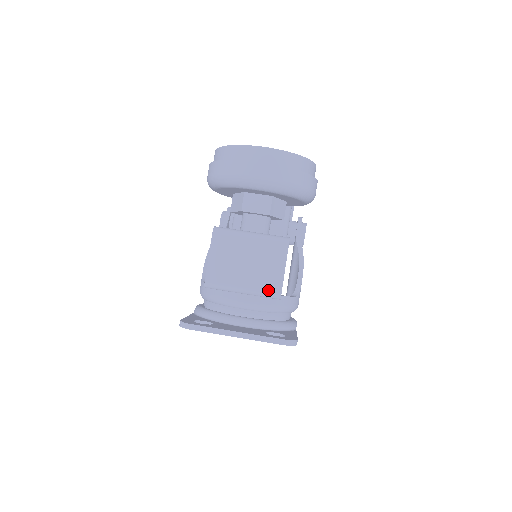
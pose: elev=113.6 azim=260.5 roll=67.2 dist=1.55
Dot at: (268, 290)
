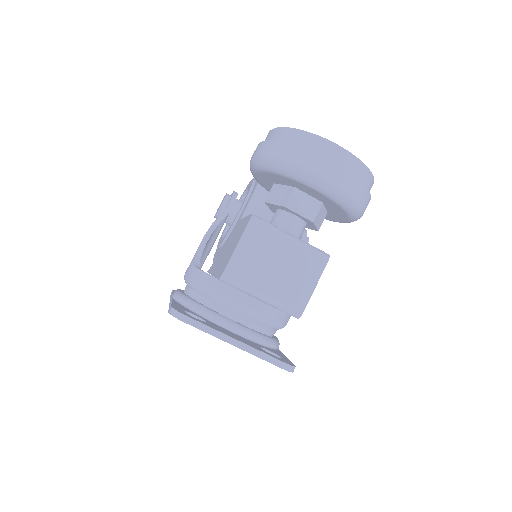
Dot at: (290, 305)
